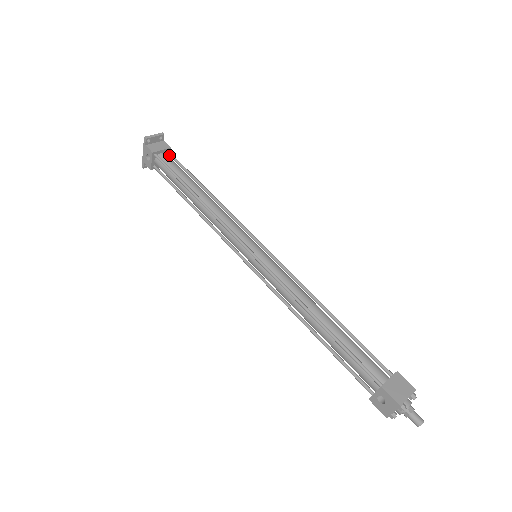
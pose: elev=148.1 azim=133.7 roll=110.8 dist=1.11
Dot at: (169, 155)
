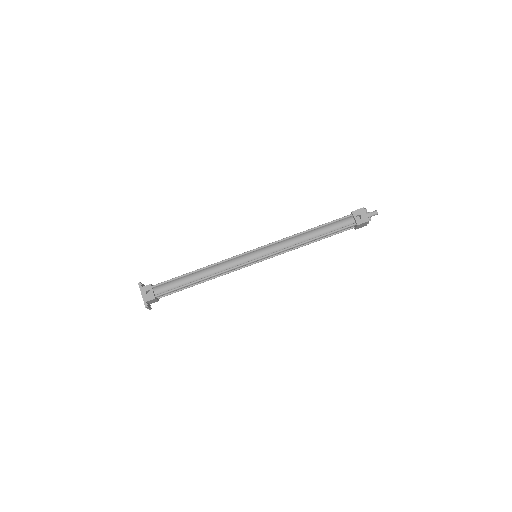
Dot at: occluded
